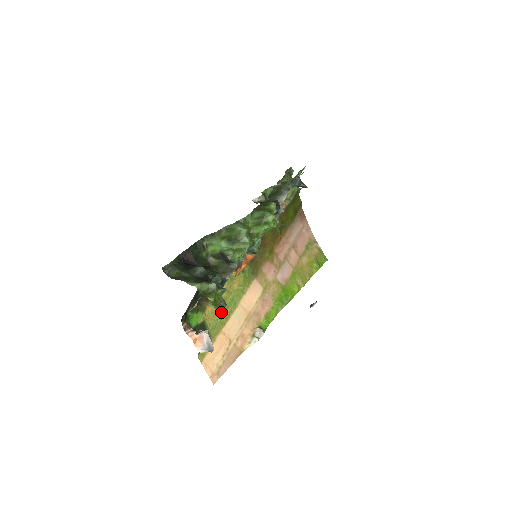
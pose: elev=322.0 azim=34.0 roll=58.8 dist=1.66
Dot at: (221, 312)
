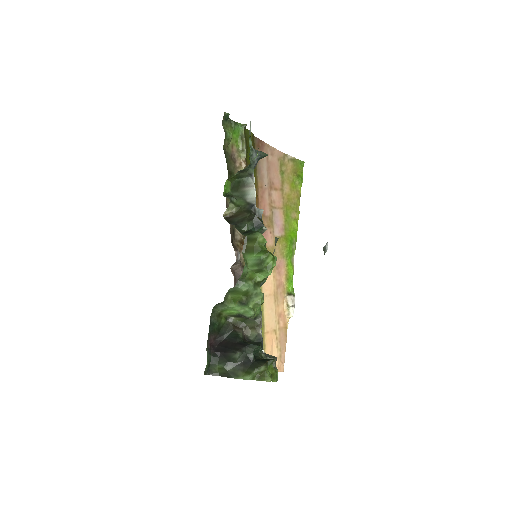
Dot at: occluded
